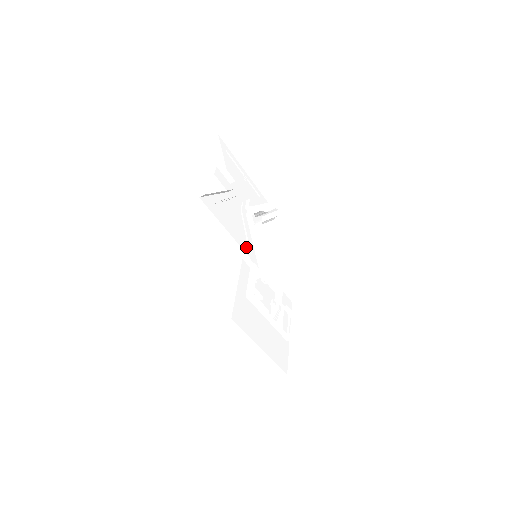
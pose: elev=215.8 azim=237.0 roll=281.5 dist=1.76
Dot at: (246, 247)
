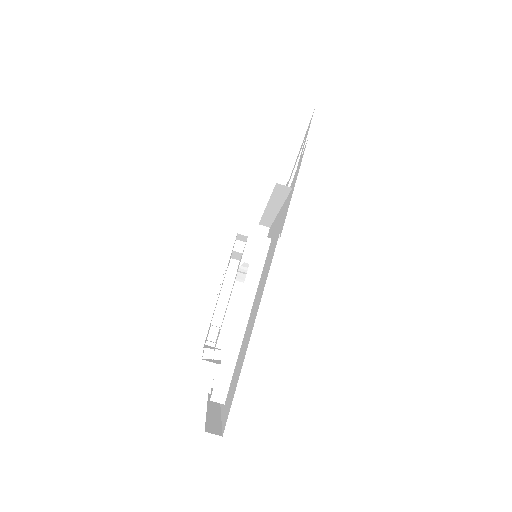
Dot at: occluded
